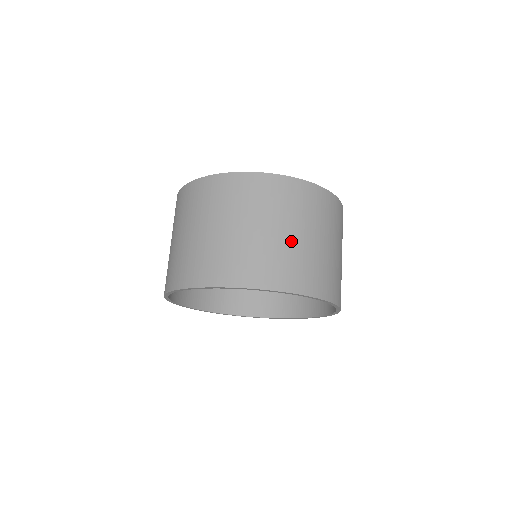
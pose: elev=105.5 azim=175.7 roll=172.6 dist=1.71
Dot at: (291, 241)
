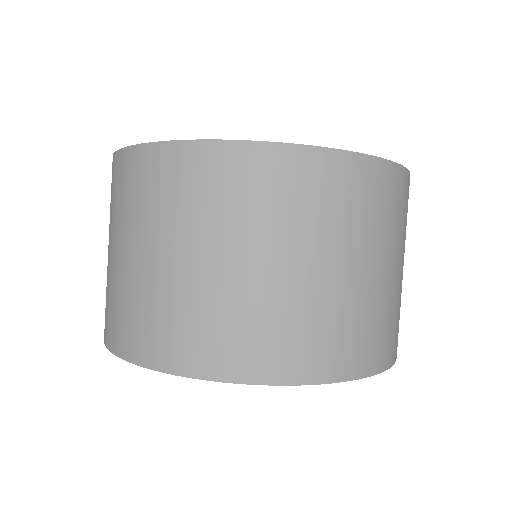
Dot at: (204, 277)
